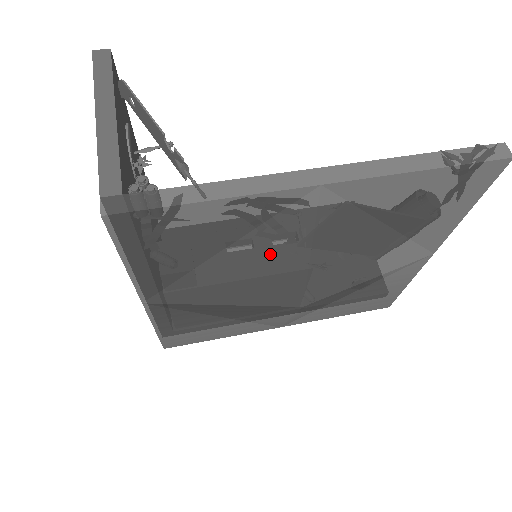
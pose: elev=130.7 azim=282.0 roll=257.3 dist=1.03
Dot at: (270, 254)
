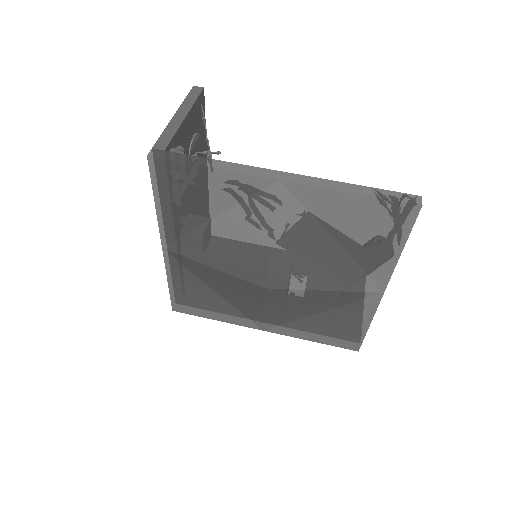
Dot at: (246, 229)
